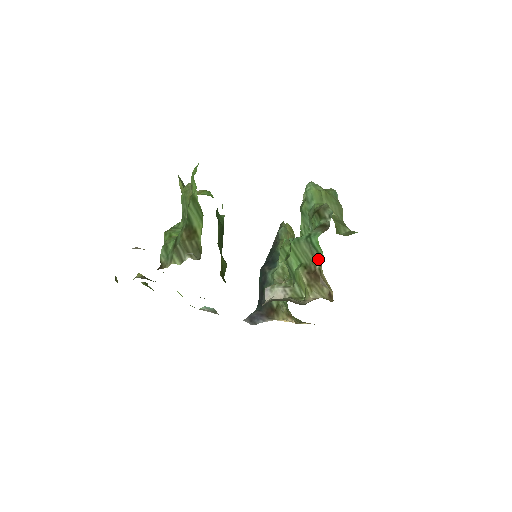
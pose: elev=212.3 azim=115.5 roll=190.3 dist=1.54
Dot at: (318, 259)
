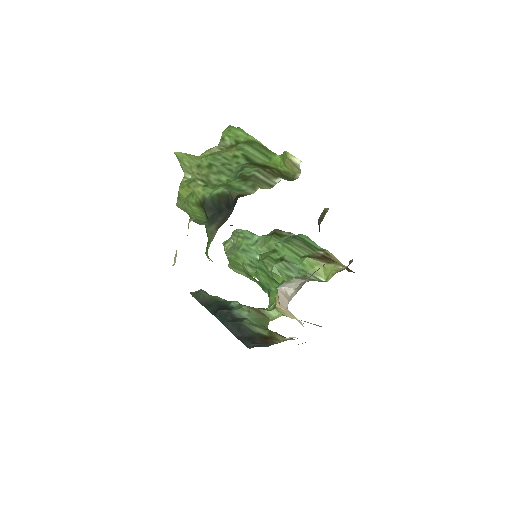
Dot at: (316, 250)
